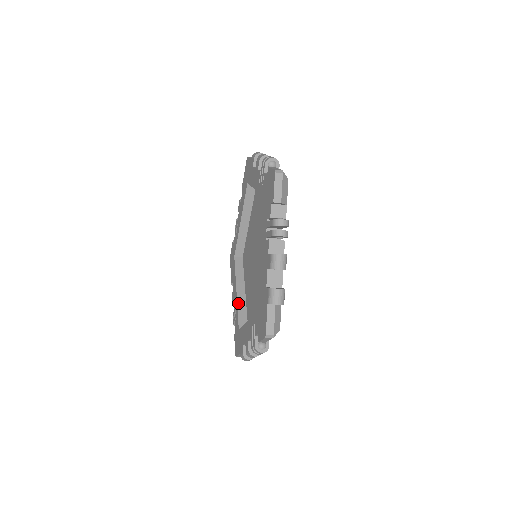
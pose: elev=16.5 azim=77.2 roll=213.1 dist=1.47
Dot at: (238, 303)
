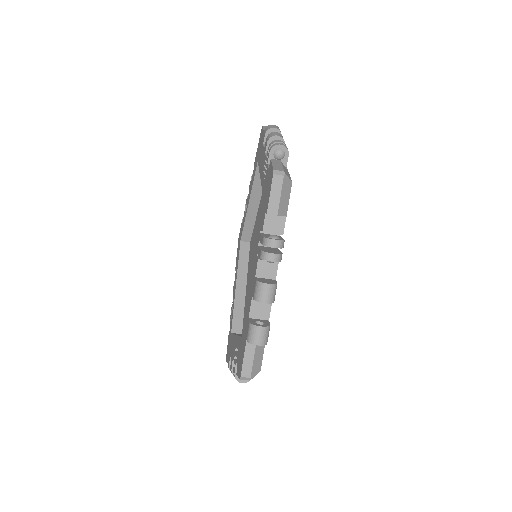
Dot at: (235, 300)
